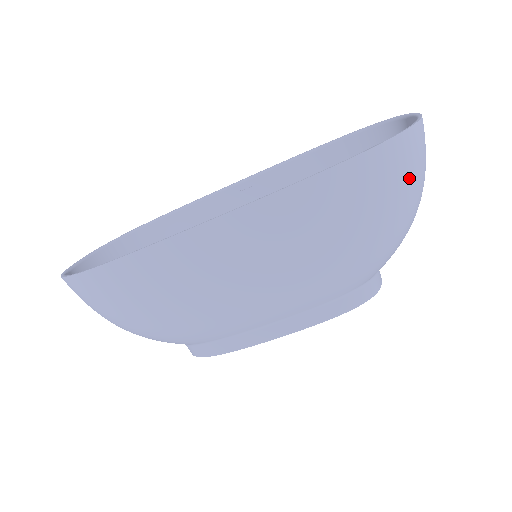
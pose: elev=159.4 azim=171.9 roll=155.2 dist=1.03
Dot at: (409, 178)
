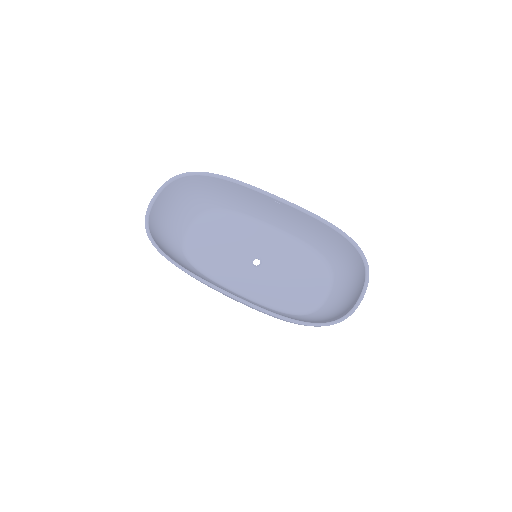
Dot at: occluded
